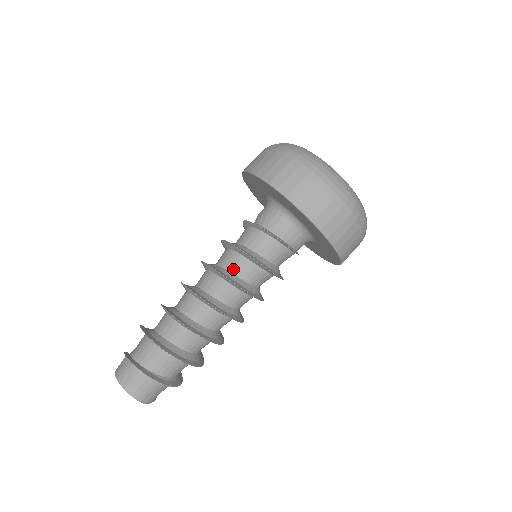
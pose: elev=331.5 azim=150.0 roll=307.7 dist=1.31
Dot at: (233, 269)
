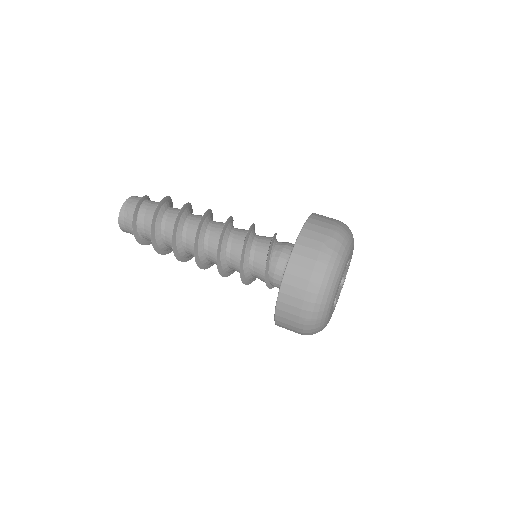
Dot at: (230, 251)
